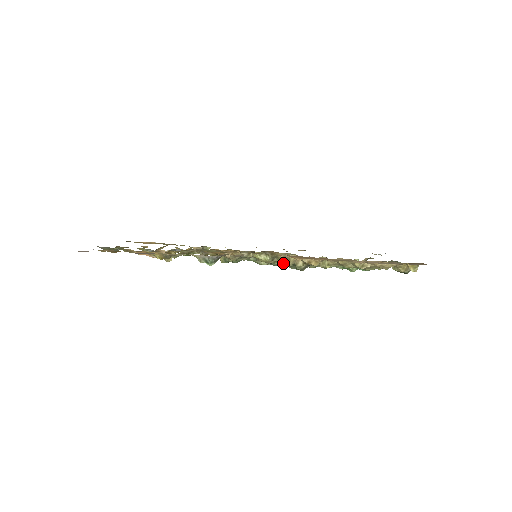
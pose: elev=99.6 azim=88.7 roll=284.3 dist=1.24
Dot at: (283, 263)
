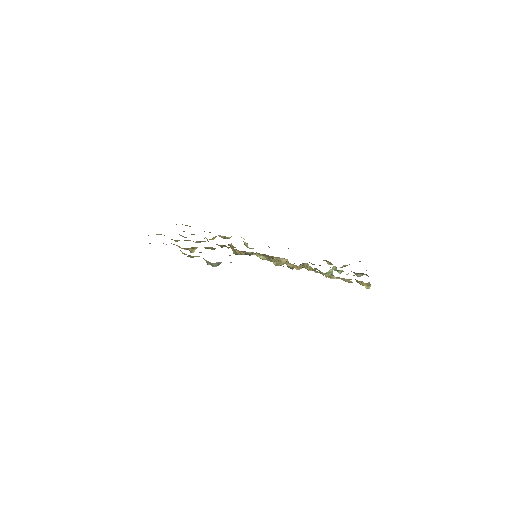
Dot at: (276, 263)
